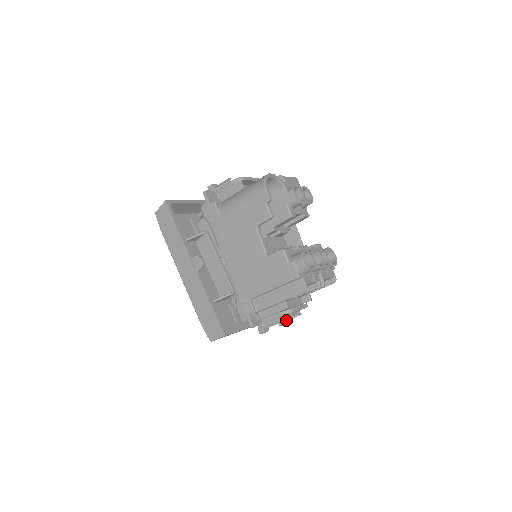
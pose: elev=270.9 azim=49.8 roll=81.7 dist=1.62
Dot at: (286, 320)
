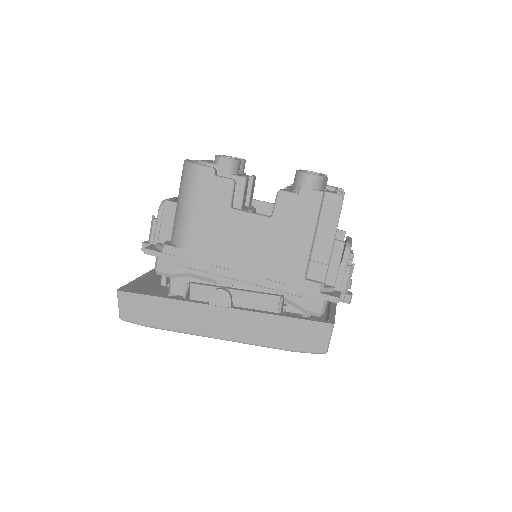
Dot at: occluded
